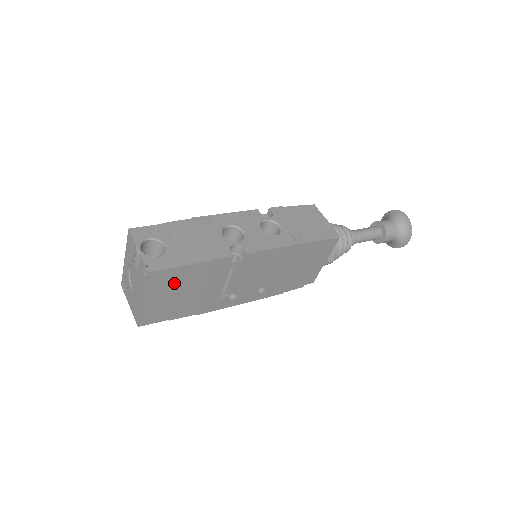
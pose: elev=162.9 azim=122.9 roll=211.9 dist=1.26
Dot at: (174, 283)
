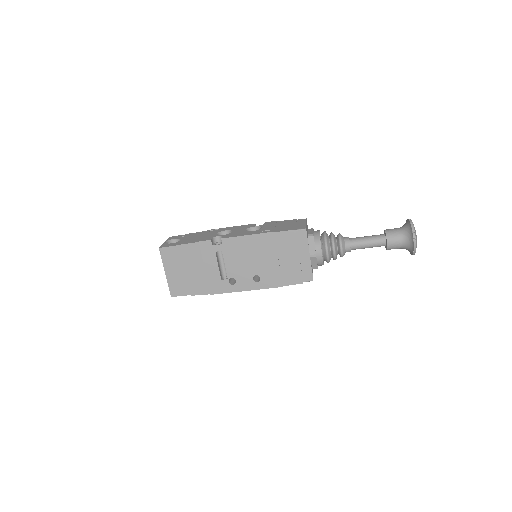
Dot at: (180, 260)
